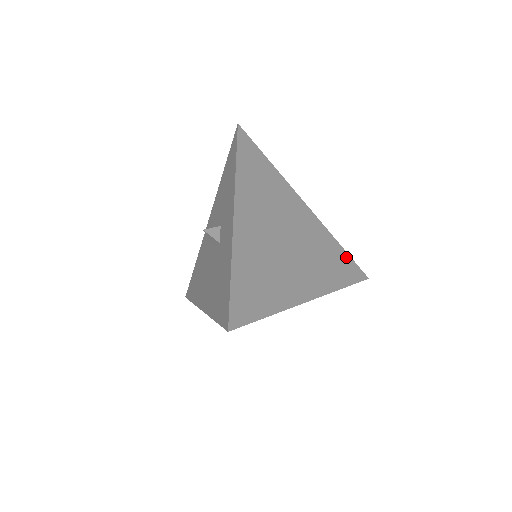
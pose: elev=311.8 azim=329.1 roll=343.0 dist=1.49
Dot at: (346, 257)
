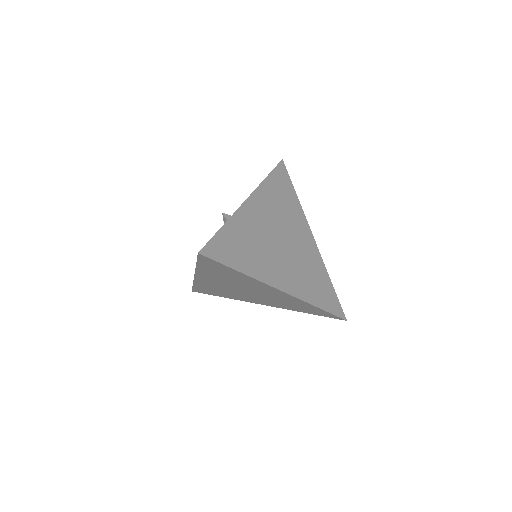
Dot at: (332, 291)
